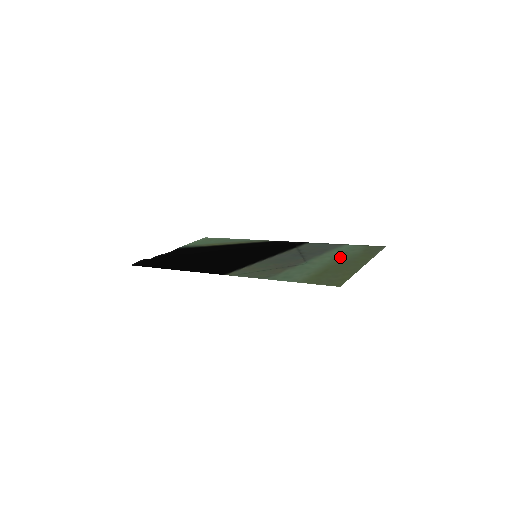
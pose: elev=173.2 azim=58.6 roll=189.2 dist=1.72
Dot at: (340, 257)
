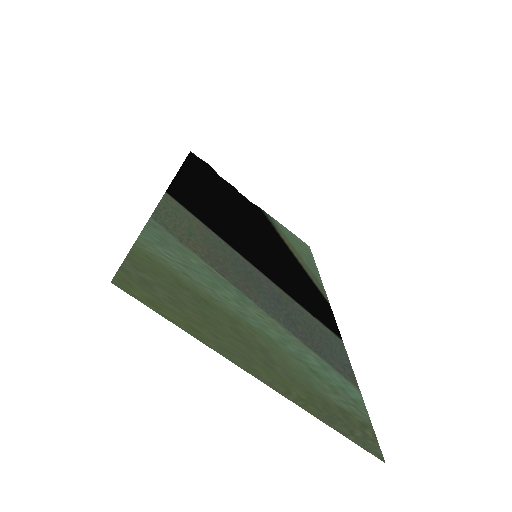
Dot at: (287, 353)
